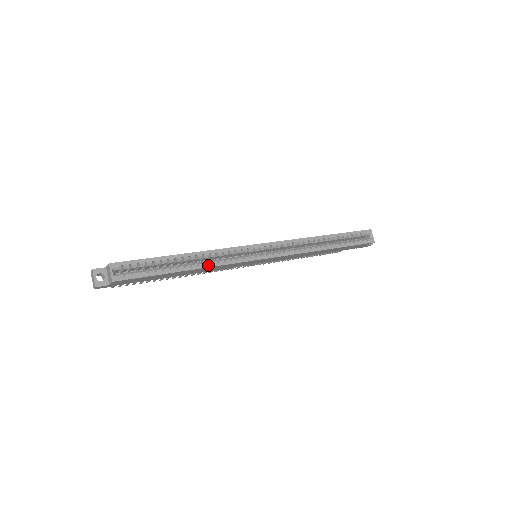
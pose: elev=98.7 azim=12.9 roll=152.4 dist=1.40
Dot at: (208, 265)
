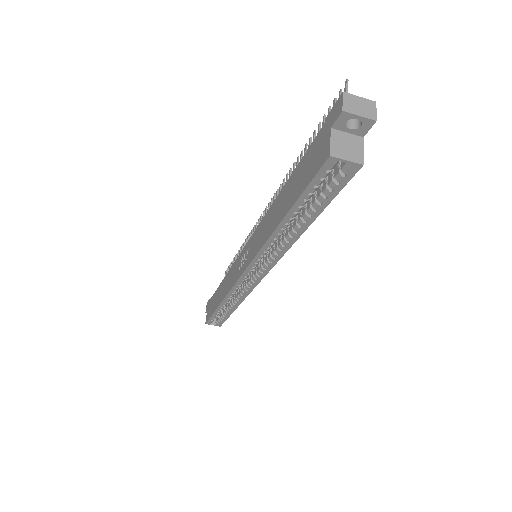
Dot at: (239, 302)
